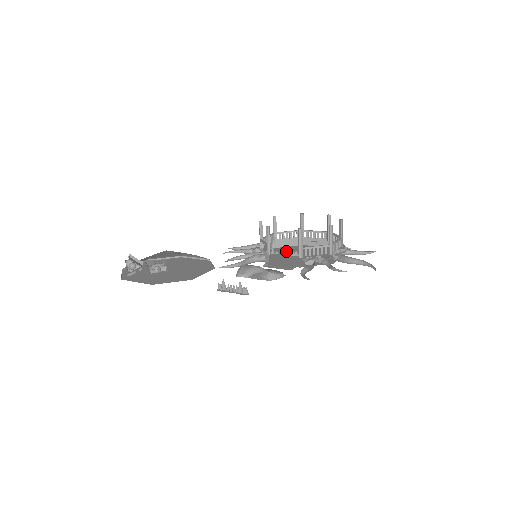
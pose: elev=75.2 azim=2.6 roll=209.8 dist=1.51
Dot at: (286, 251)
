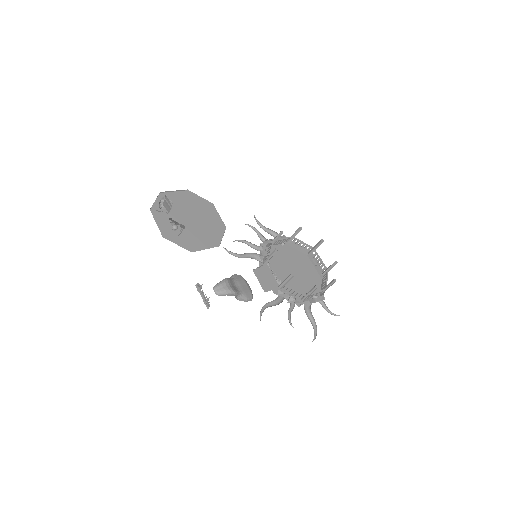
Dot at: (288, 257)
